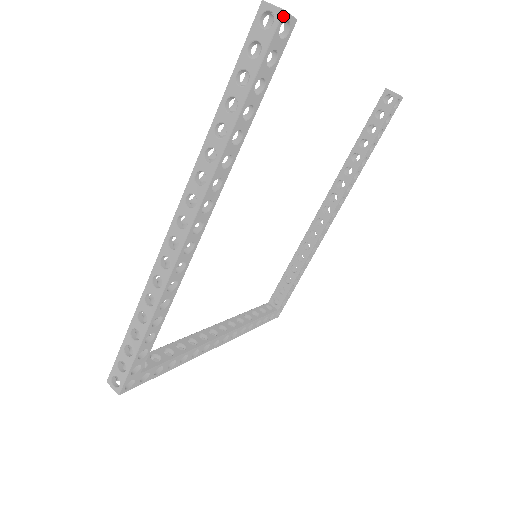
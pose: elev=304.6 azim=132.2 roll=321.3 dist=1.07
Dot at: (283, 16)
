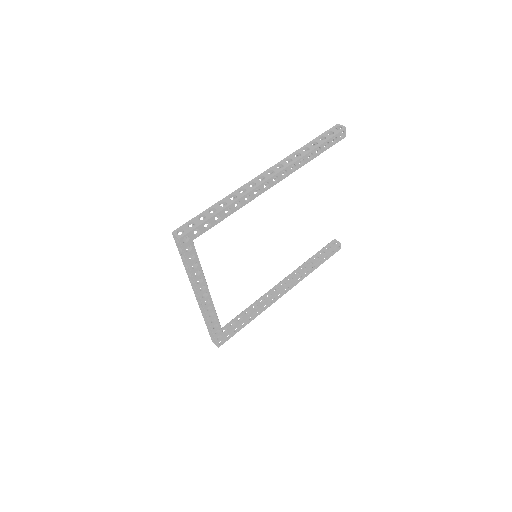
Dot at: (345, 129)
